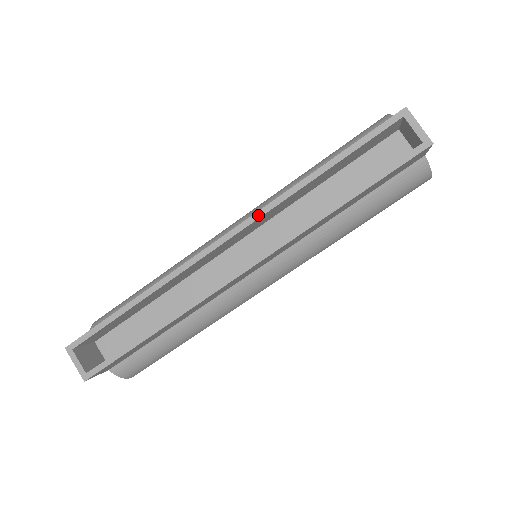
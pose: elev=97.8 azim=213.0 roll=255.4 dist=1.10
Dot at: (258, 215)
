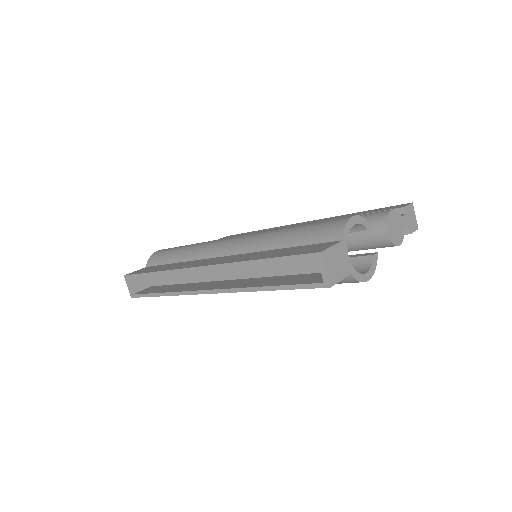
Dot at: (221, 266)
